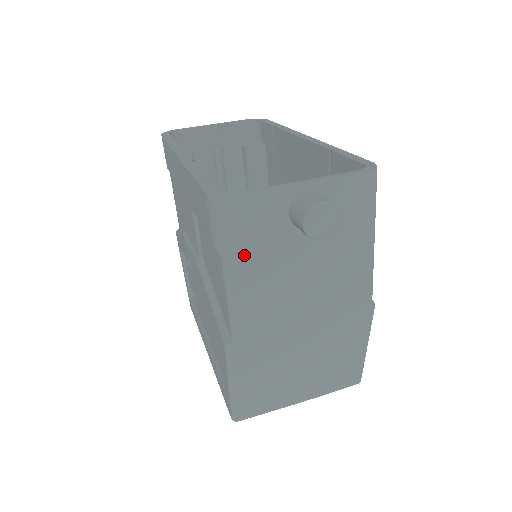
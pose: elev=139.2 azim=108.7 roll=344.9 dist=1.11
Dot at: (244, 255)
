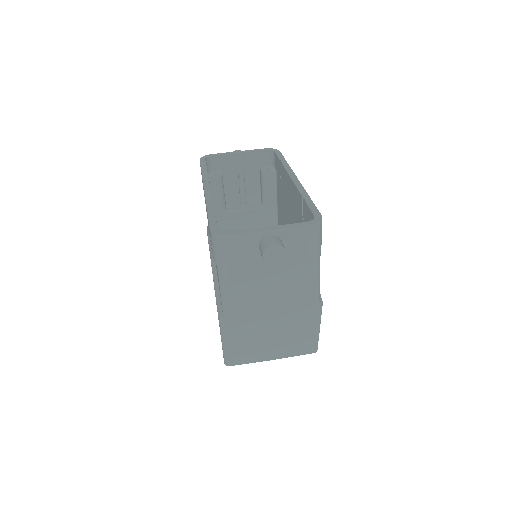
Dot at: (230, 268)
